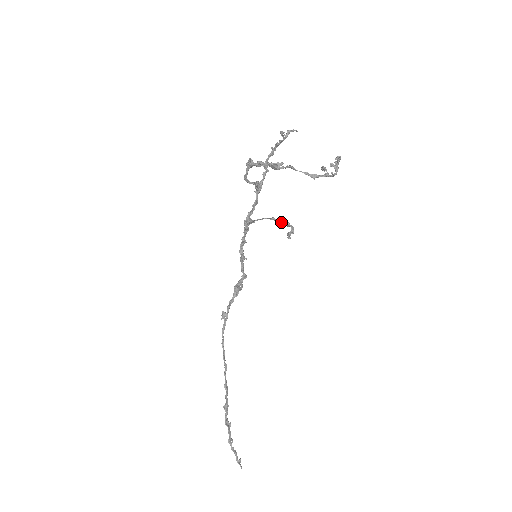
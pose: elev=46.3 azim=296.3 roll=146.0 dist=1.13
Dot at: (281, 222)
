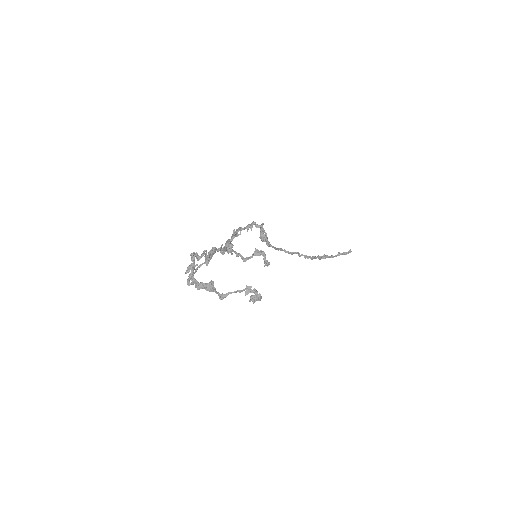
Dot at: (252, 256)
